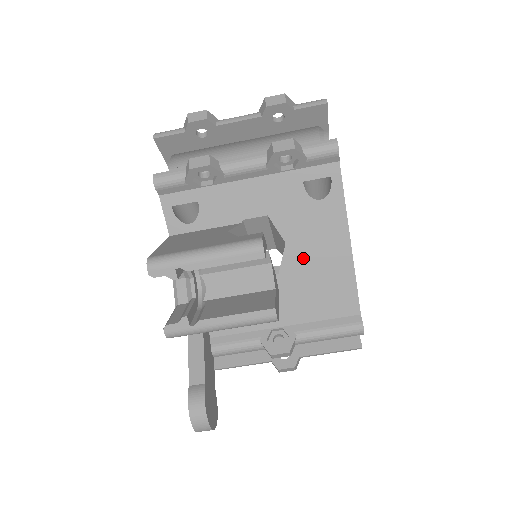
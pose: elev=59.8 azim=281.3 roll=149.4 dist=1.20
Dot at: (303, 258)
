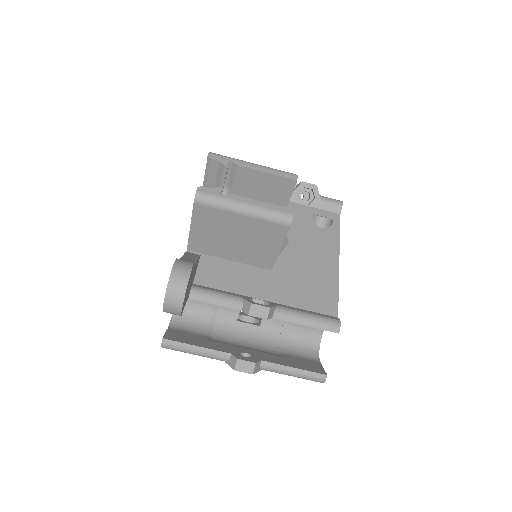
Dot at: (299, 257)
